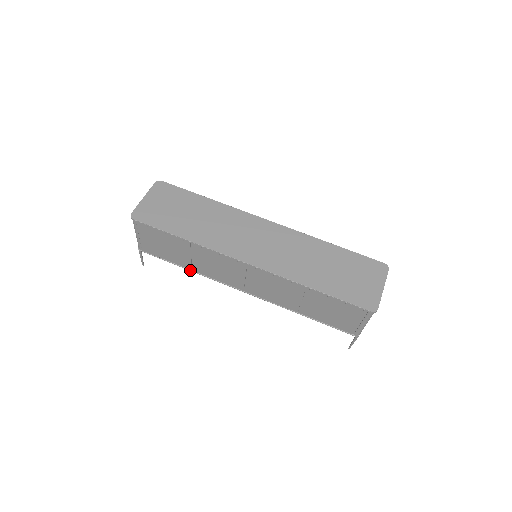
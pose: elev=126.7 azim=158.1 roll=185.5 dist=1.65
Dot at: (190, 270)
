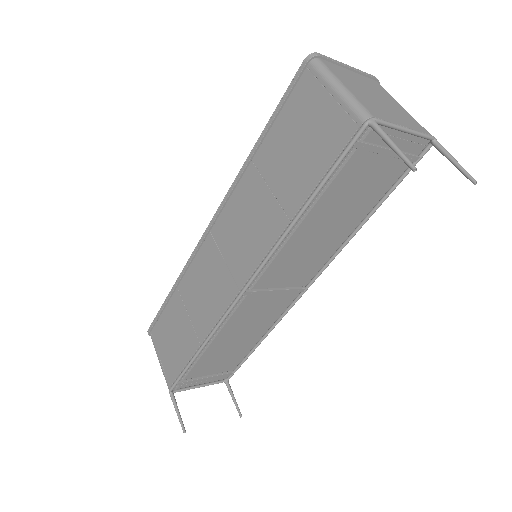
Dot at: (200, 348)
